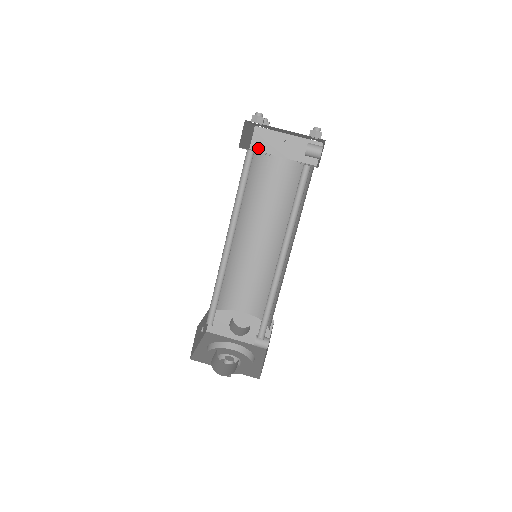
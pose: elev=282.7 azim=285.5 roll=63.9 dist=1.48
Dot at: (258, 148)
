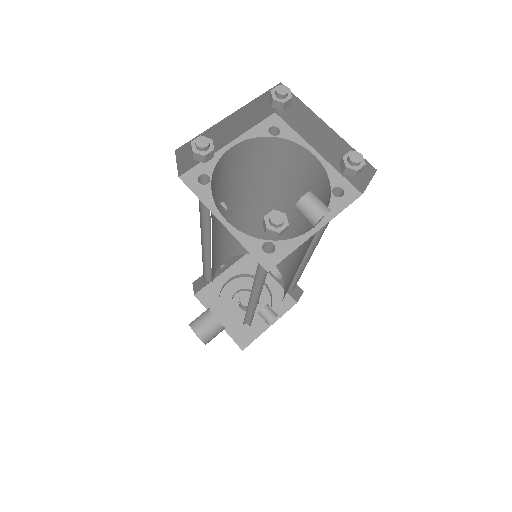
Dot at: (286, 118)
